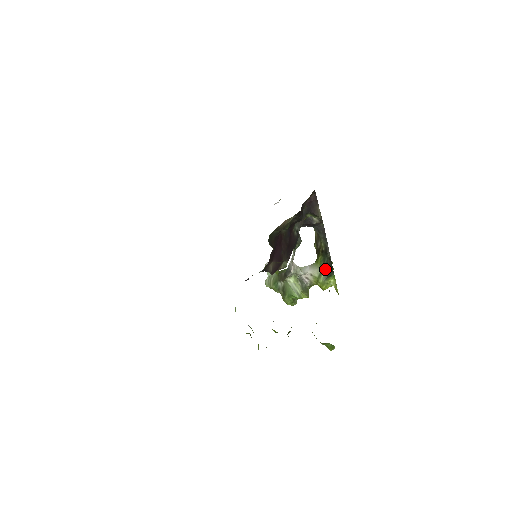
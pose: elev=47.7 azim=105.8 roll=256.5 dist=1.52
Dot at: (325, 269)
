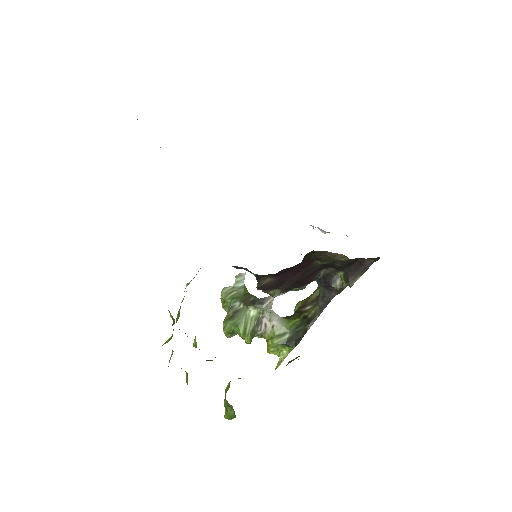
Dot at: (291, 335)
